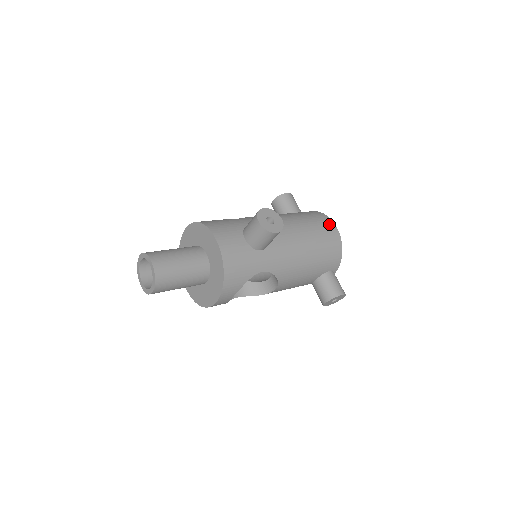
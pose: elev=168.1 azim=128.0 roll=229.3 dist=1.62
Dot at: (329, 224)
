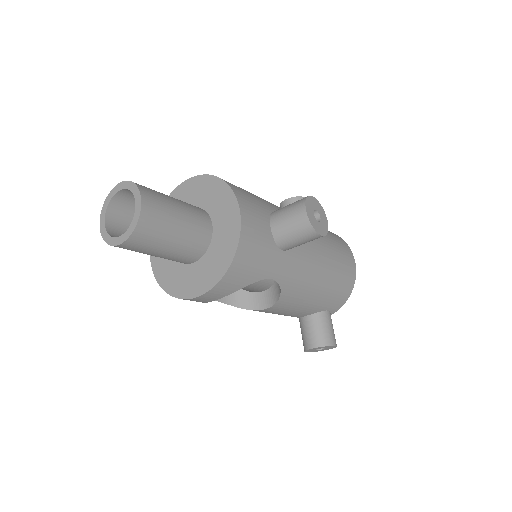
Dot at: (349, 254)
